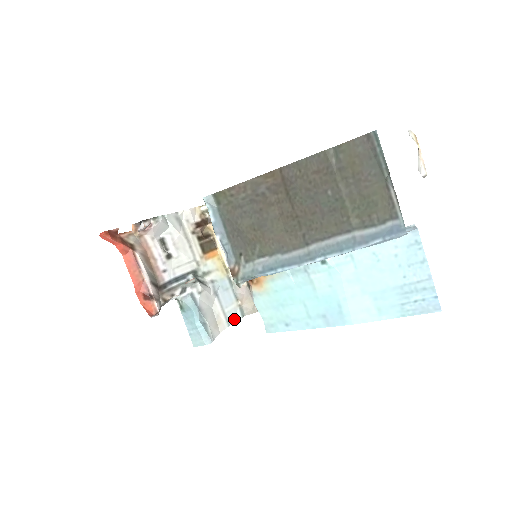
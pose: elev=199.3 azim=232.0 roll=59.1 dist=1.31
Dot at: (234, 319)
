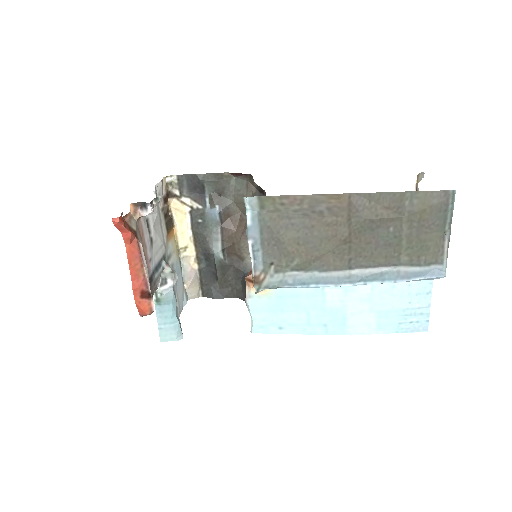
Dot at: (182, 305)
